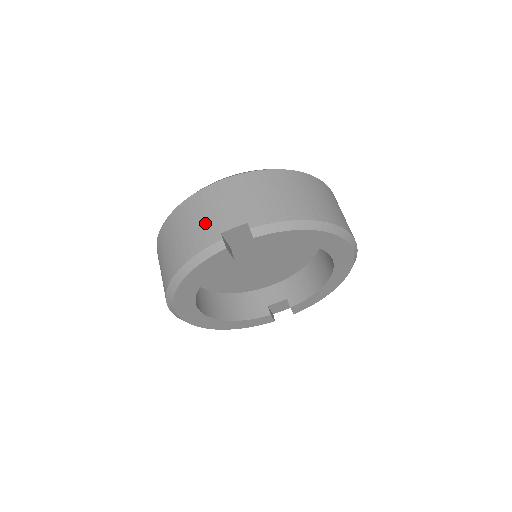
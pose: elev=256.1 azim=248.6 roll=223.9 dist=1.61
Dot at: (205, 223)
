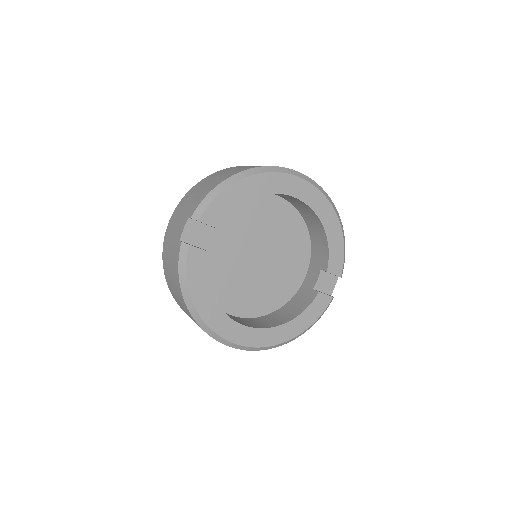
Dot at: (172, 249)
